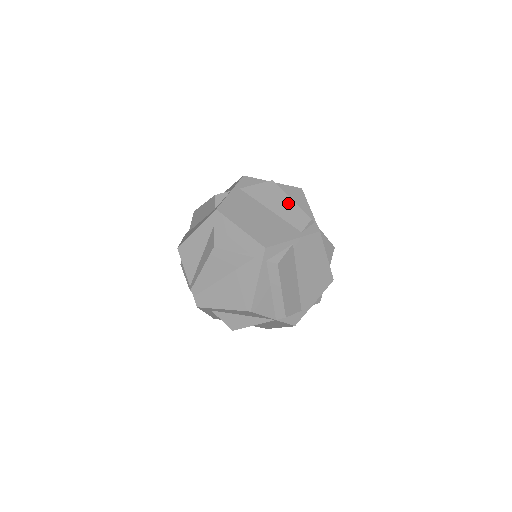
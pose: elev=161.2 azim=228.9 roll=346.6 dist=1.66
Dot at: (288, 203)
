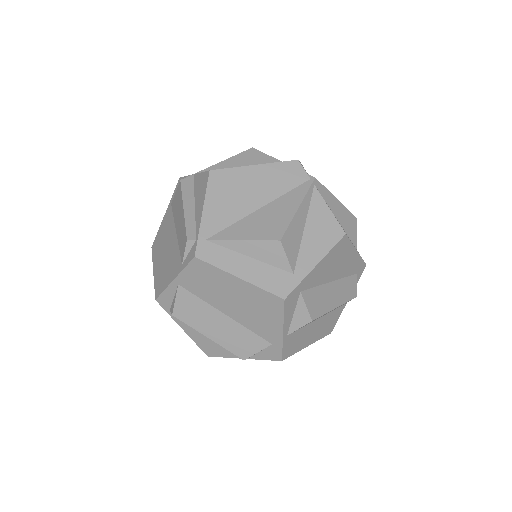
Dot at: (181, 216)
